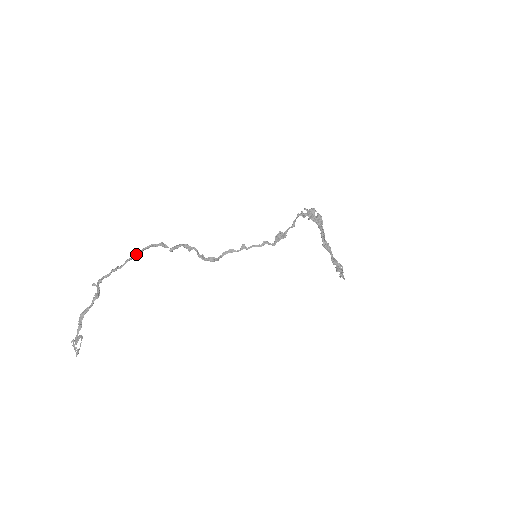
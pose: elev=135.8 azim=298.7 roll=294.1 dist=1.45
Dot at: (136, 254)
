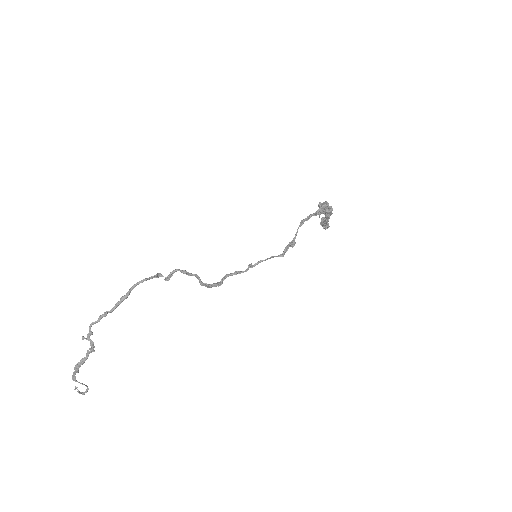
Dot at: (127, 296)
